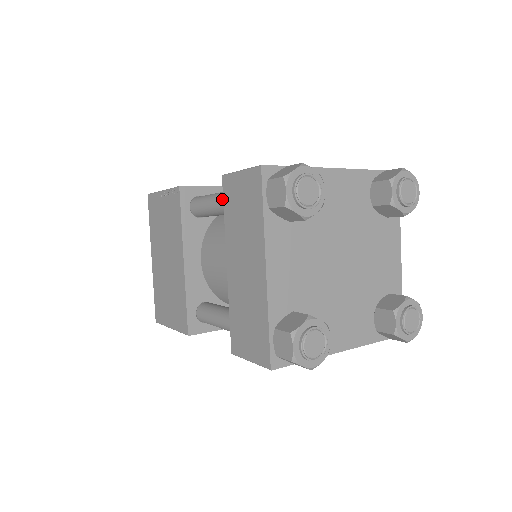
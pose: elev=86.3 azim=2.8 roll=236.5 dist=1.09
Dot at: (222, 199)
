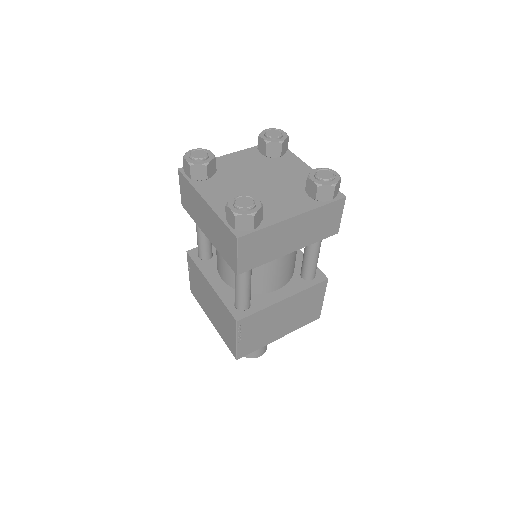
Dot at: occluded
